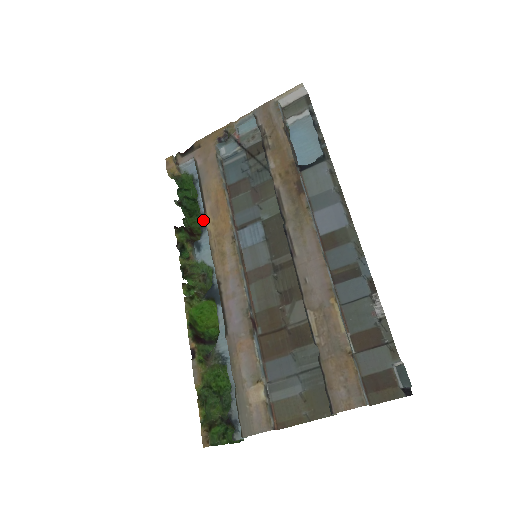
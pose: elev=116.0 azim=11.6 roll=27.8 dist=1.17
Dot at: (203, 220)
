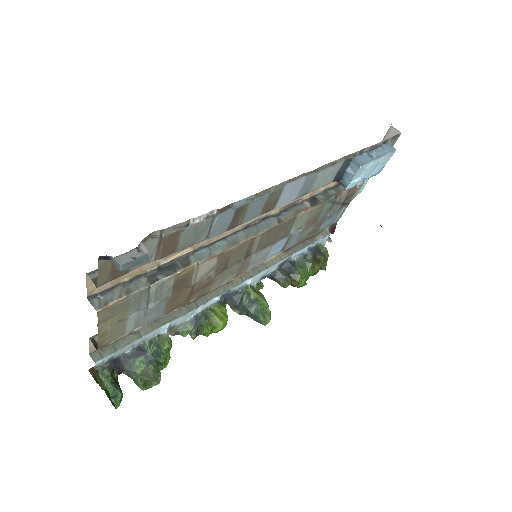
Dot at: (286, 261)
